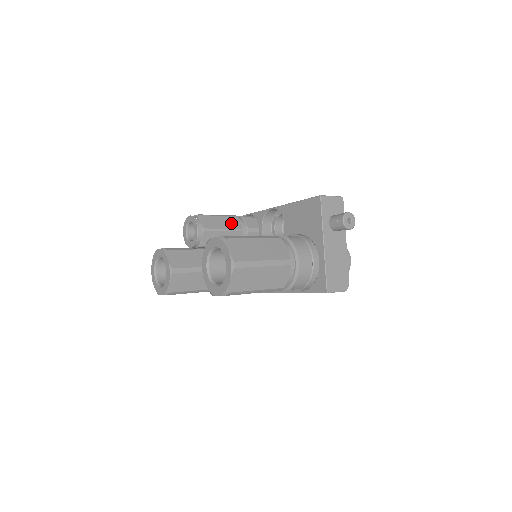
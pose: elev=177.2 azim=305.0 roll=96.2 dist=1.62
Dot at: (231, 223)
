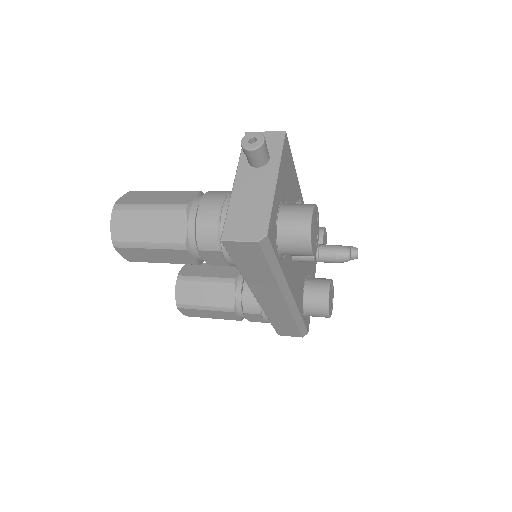
Dot at: occluded
